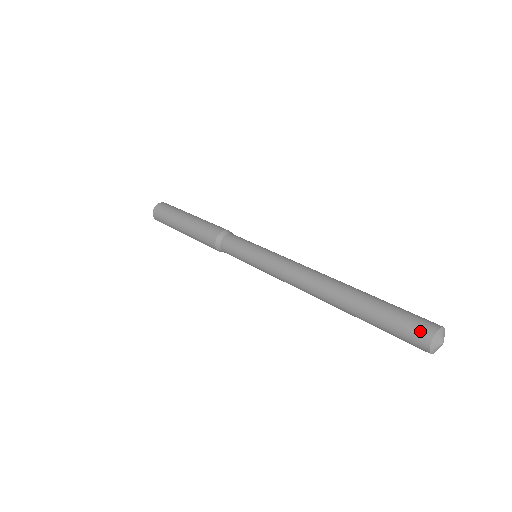
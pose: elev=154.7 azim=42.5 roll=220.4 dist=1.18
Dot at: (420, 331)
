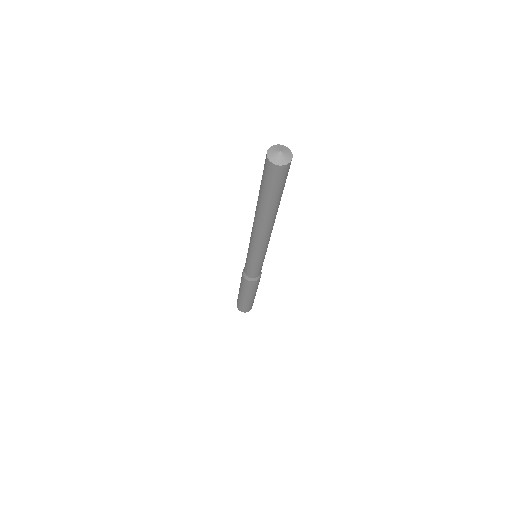
Dot at: occluded
